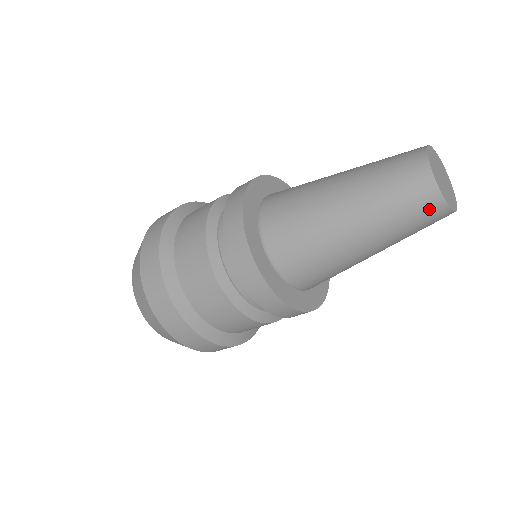
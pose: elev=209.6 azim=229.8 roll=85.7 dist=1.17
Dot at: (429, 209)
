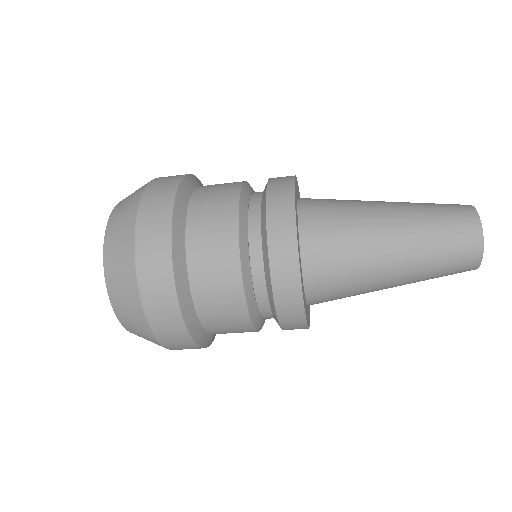
Dot at: (468, 243)
